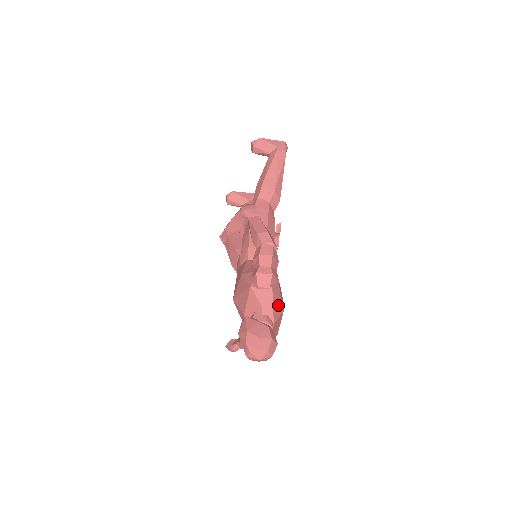
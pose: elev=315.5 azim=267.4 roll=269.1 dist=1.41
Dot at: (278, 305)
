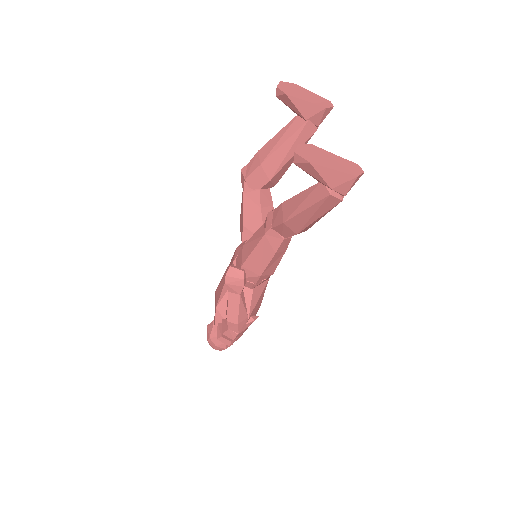
Dot at: occluded
